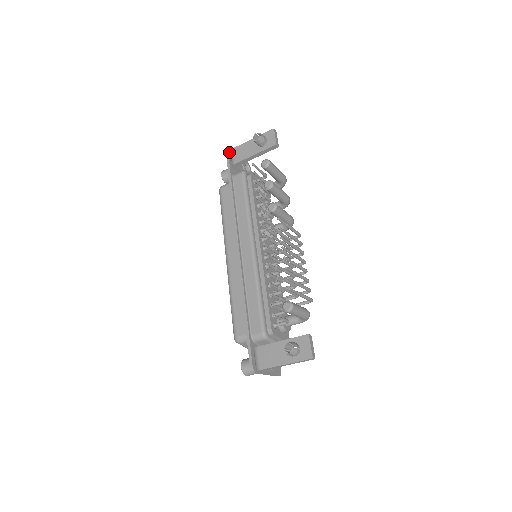
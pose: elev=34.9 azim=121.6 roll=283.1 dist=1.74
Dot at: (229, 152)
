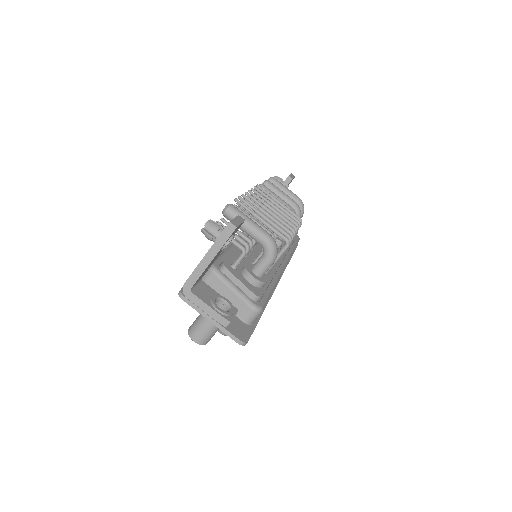
Dot at: occluded
